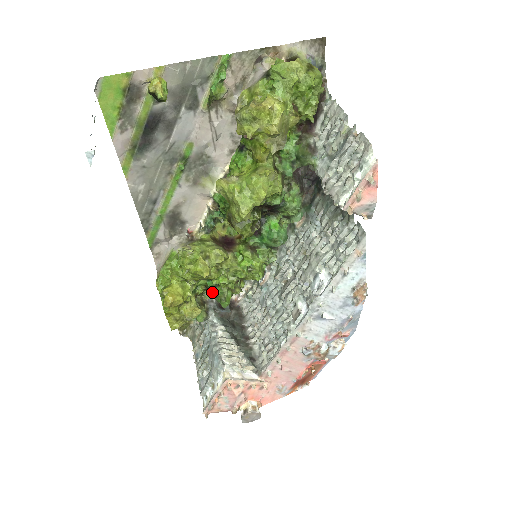
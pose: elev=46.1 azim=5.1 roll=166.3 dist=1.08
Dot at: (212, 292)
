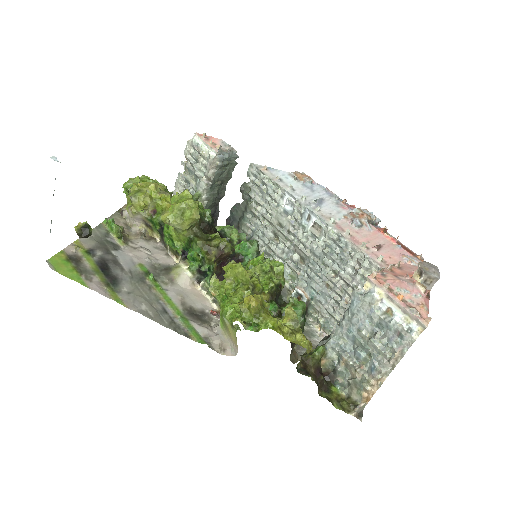
Dot at: occluded
